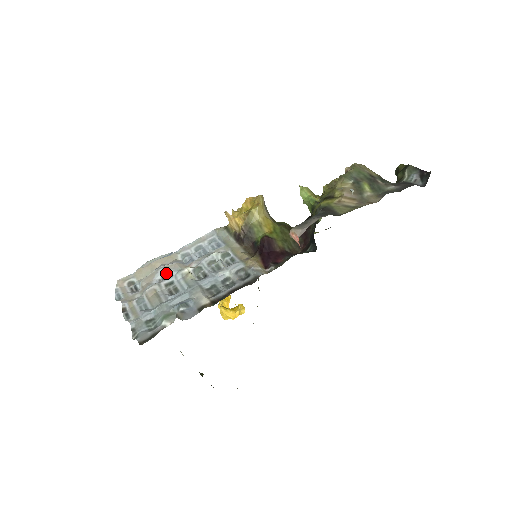
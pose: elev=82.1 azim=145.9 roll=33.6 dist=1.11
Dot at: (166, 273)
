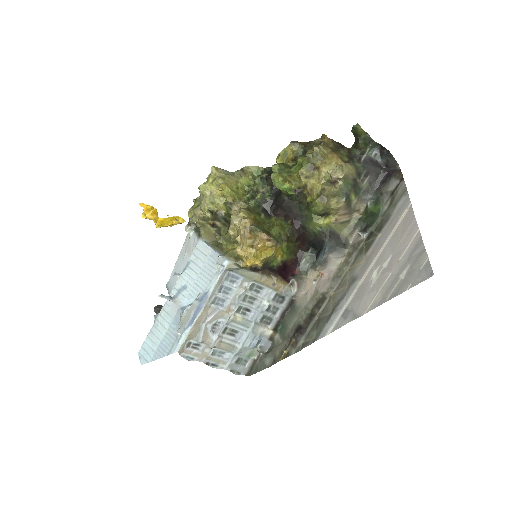
Dot at: (214, 324)
